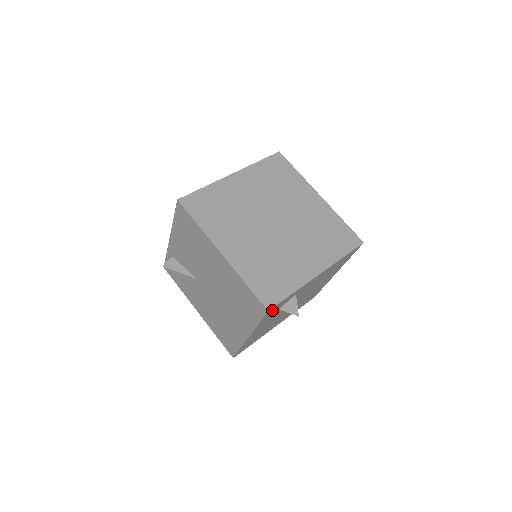
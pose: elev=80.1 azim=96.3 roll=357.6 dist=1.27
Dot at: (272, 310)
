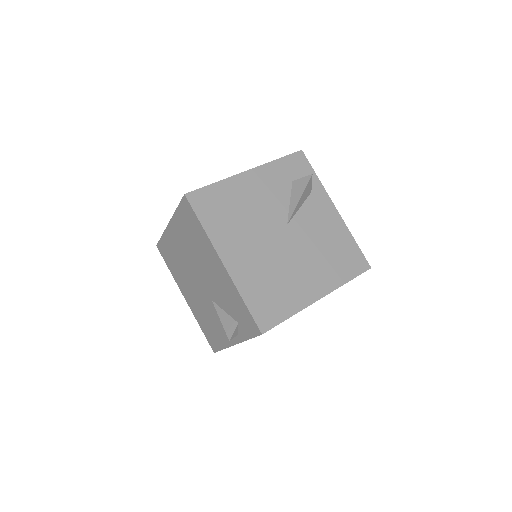
Dot at: (298, 162)
